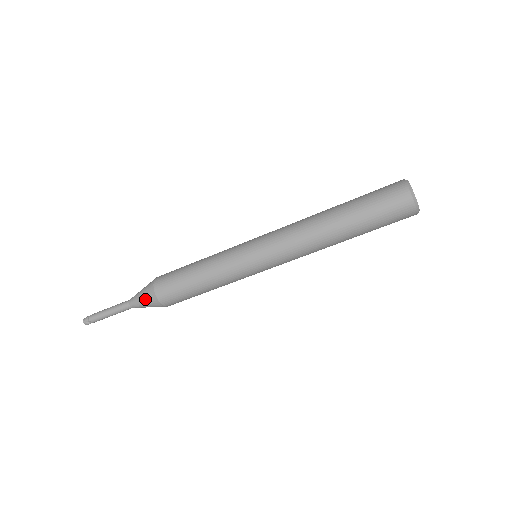
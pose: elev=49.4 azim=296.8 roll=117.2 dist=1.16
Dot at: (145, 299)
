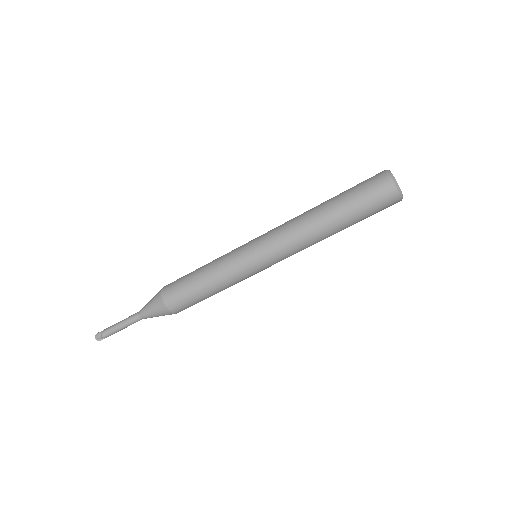
Dot at: (159, 315)
